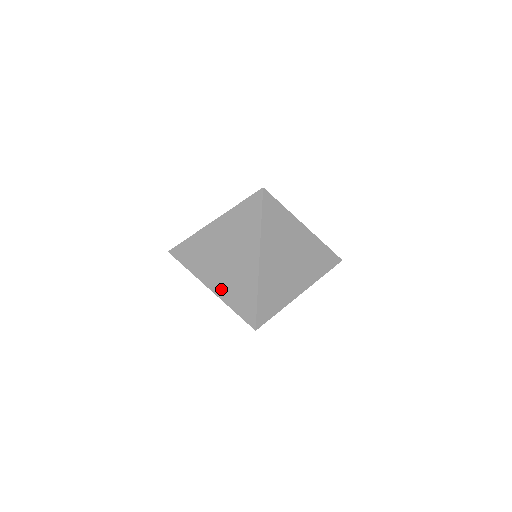
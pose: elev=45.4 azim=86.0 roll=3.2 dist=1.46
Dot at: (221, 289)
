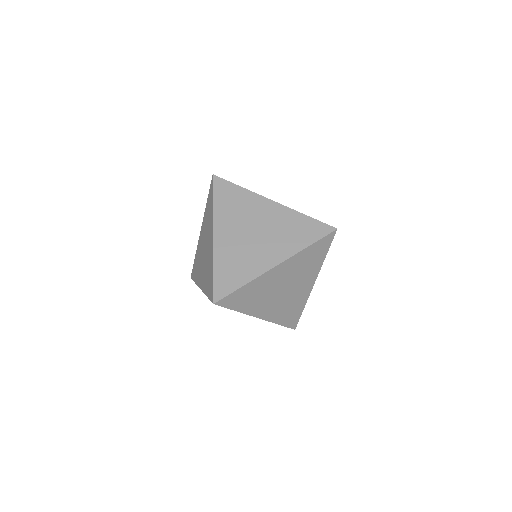
Dot at: (203, 283)
